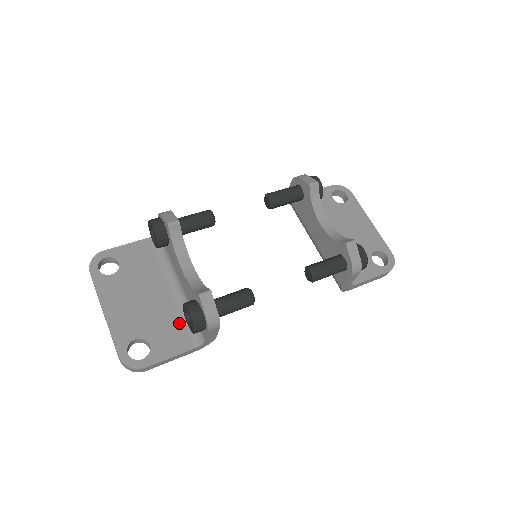
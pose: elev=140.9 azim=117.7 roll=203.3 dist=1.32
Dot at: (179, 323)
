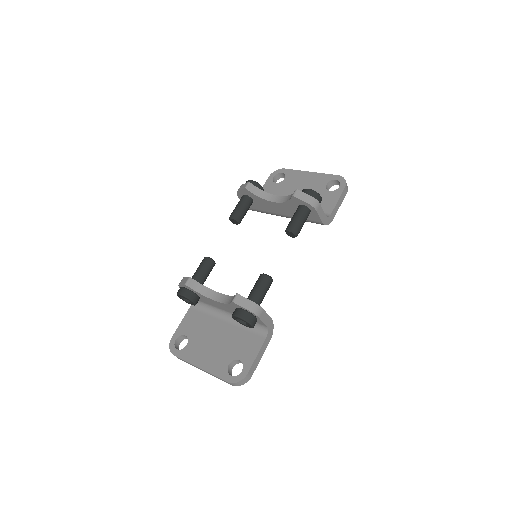
Dot at: (246, 333)
